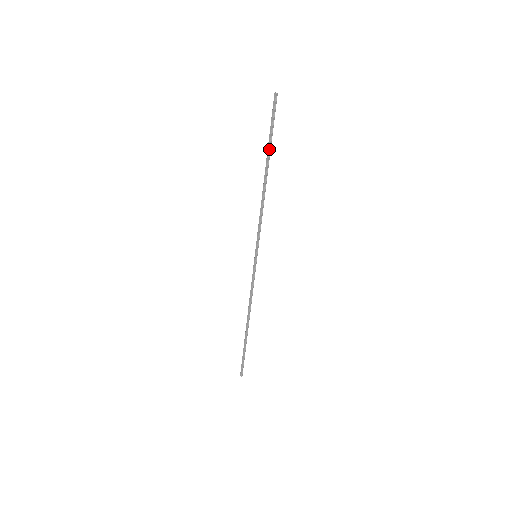
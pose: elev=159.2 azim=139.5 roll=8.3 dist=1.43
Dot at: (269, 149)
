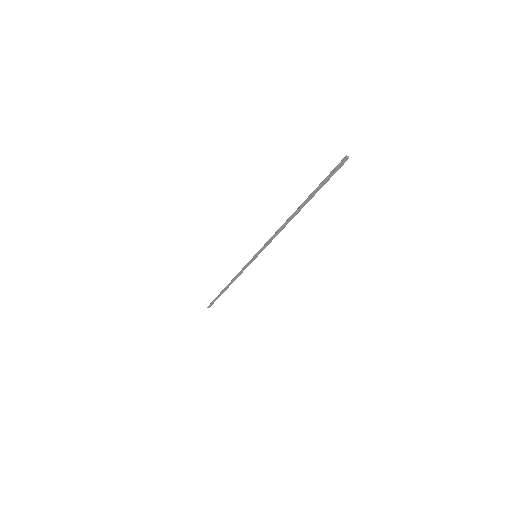
Dot at: (312, 197)
